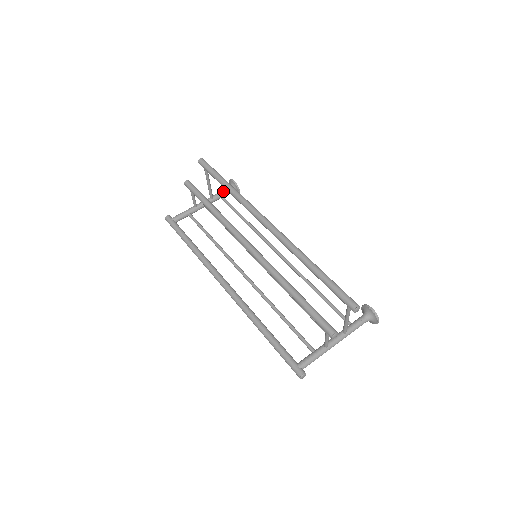
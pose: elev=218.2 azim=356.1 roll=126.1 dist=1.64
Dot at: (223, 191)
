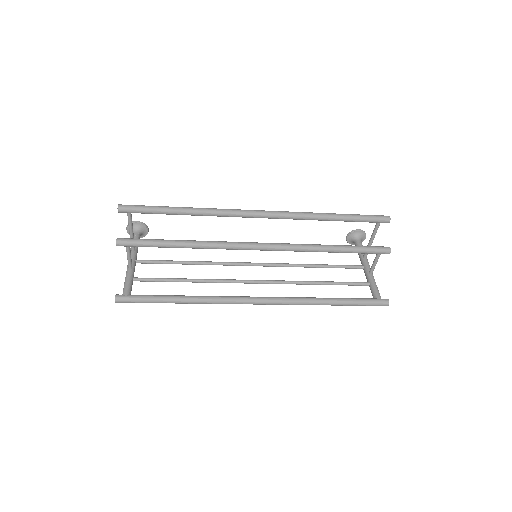
Dot at: (135, 238)
